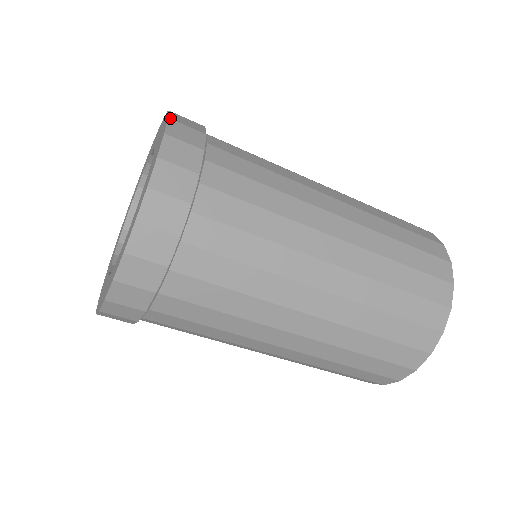
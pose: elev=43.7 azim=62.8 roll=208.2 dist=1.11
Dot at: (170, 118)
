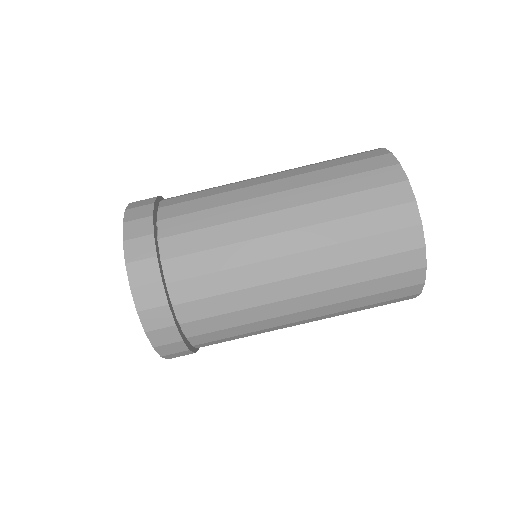
Dot at: (124, 222)
